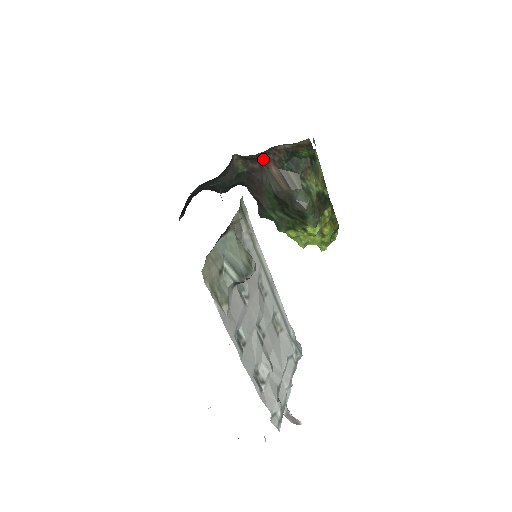
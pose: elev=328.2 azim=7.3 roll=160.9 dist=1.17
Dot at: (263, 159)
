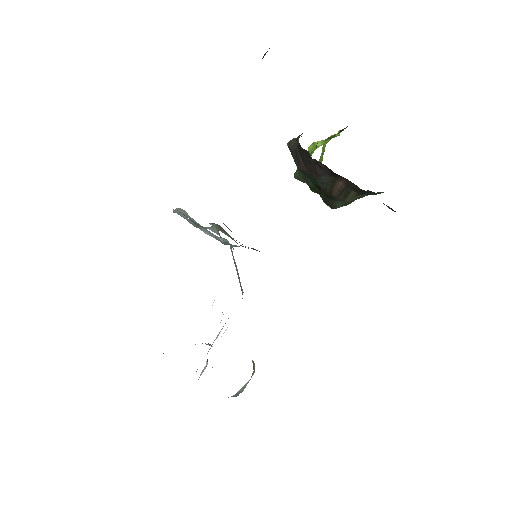
Dot at: (340, 176)
